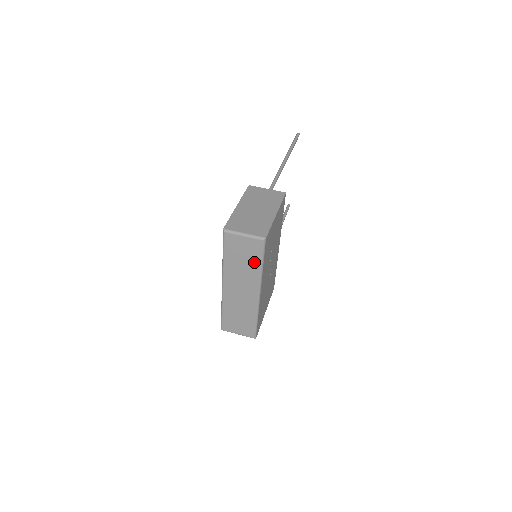
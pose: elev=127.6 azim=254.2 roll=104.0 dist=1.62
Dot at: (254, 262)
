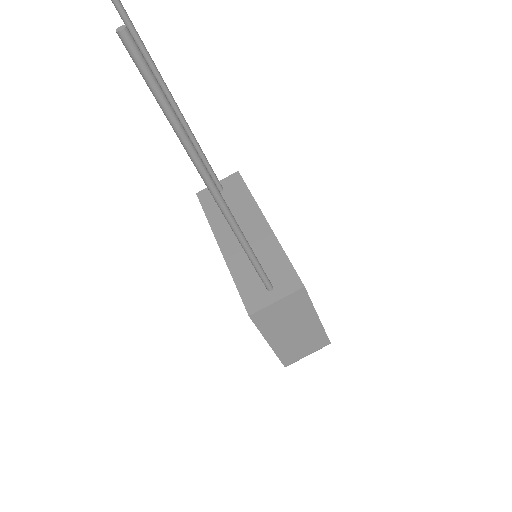
Dot at: occluded
